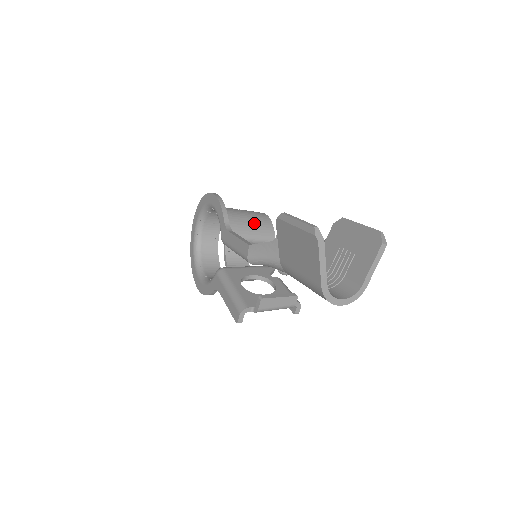
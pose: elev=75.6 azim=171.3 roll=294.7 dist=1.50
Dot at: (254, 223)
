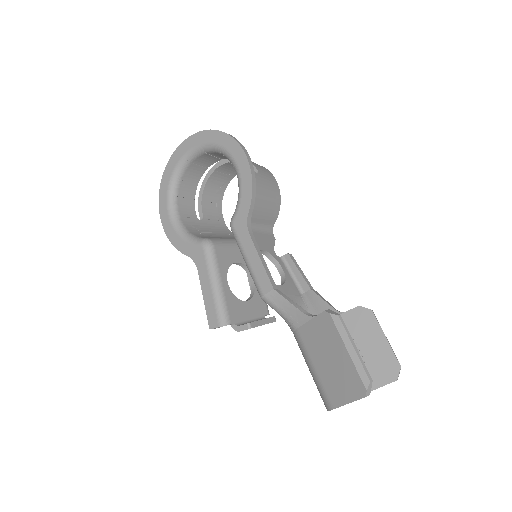
Dot at: (267, 203)
